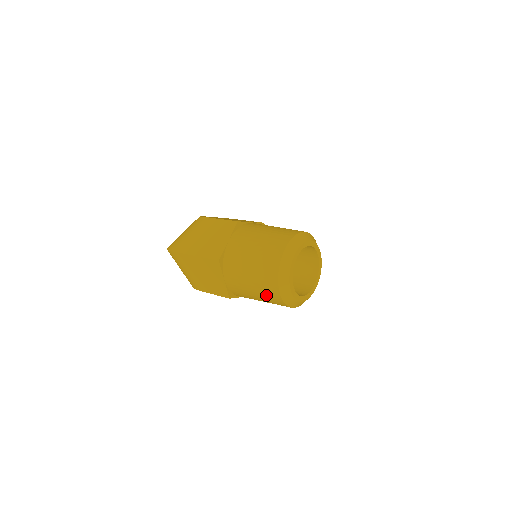
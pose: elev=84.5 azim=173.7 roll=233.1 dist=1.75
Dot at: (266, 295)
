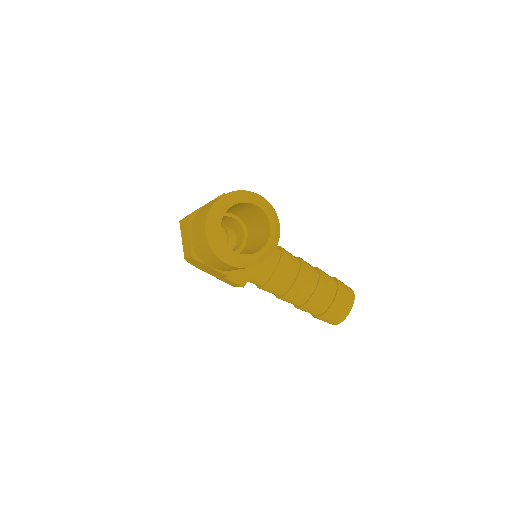
Dot at: (203, 241)
